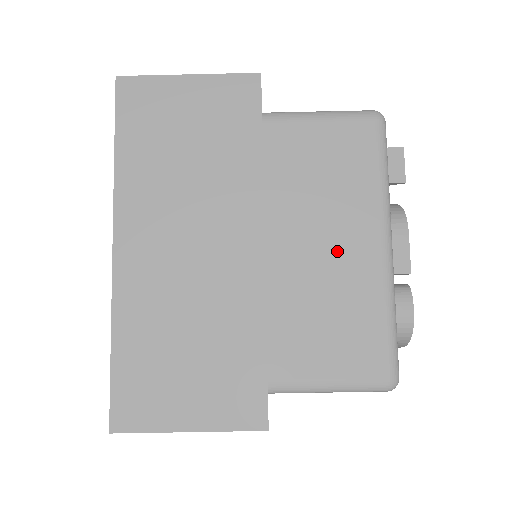
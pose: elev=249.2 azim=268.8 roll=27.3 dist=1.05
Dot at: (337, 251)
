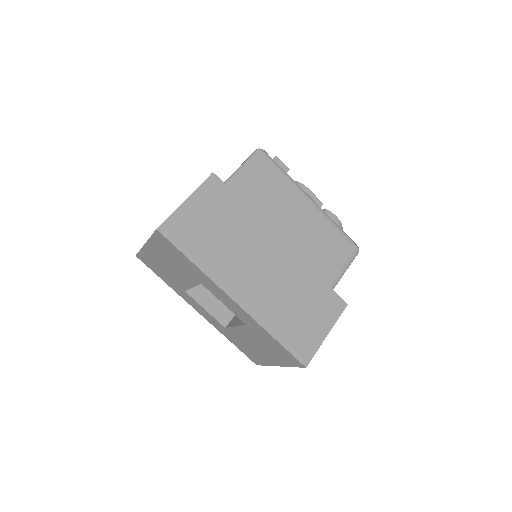
Dot at: (300, 219)
